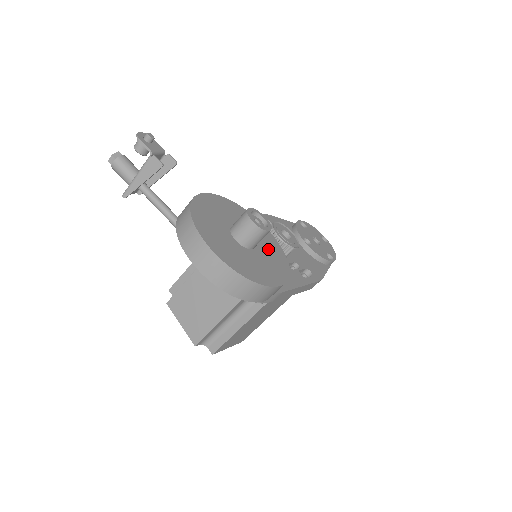
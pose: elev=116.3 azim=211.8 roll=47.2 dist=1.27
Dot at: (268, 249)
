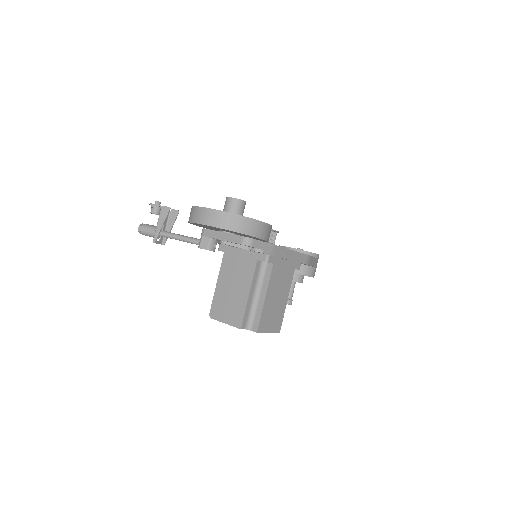
Dot at: occluded
